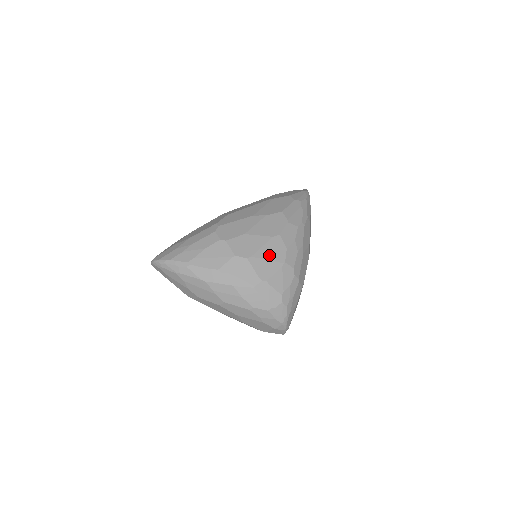
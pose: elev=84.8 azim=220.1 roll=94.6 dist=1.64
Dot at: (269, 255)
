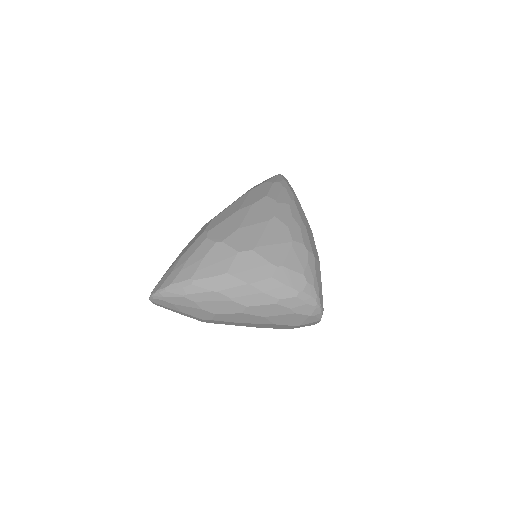
Dot at: (273, 239)
